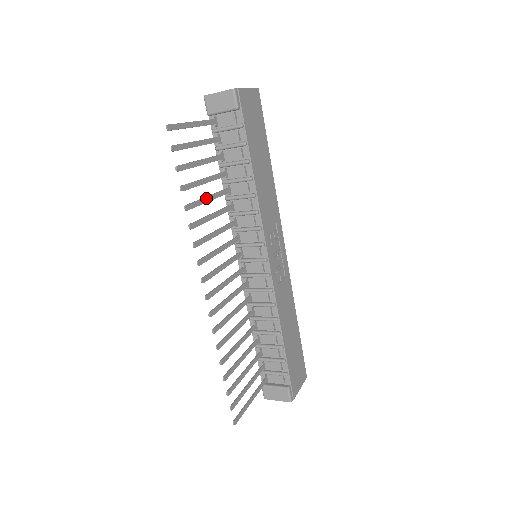
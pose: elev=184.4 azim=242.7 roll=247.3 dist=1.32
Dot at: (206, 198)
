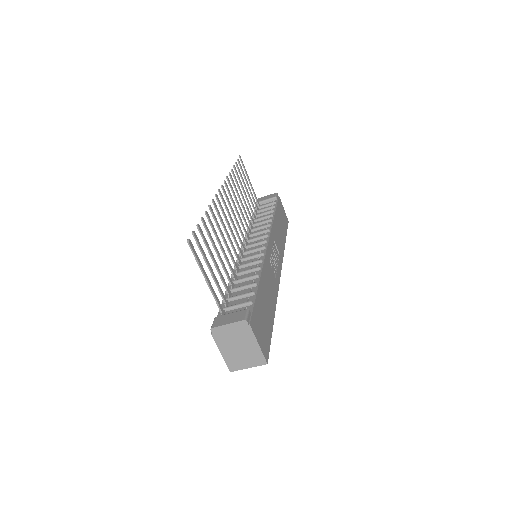
Dot at: occluded
